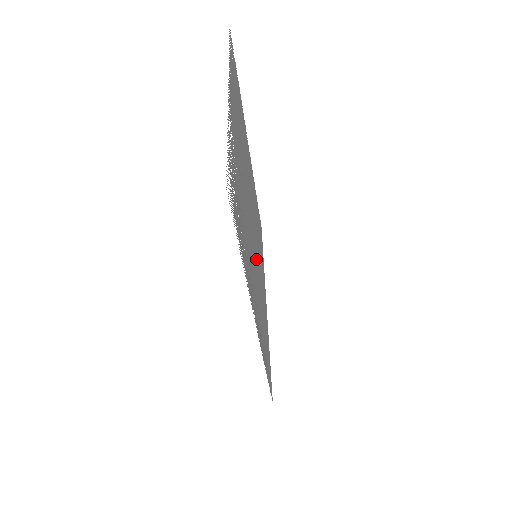
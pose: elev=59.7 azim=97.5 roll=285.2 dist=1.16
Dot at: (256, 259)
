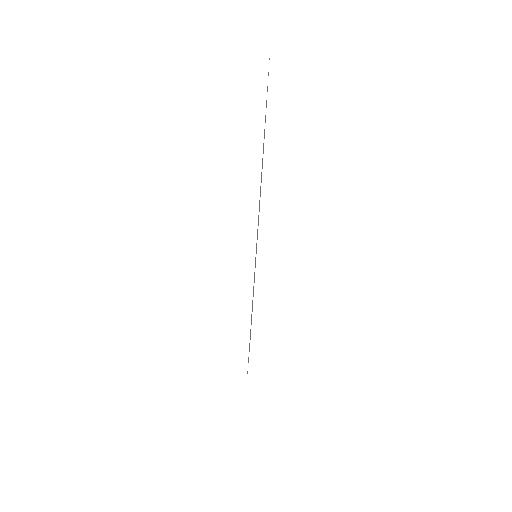
Dot at: occluded
